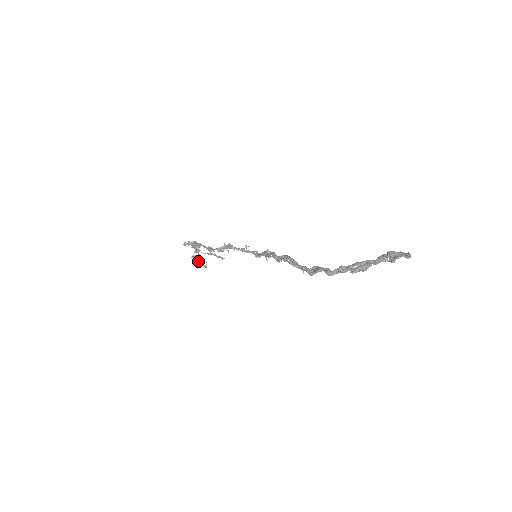
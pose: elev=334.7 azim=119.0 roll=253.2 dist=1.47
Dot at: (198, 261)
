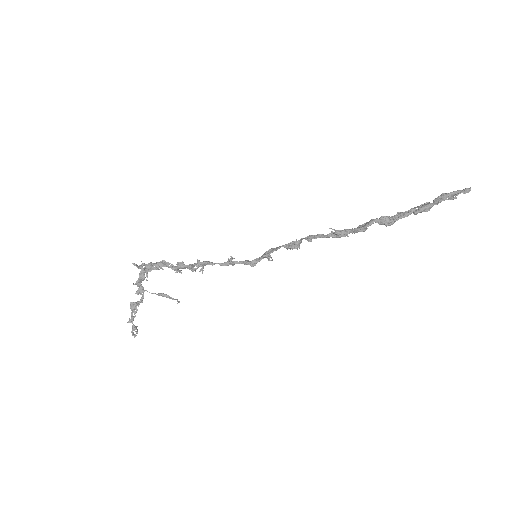
Dot at: occluded
